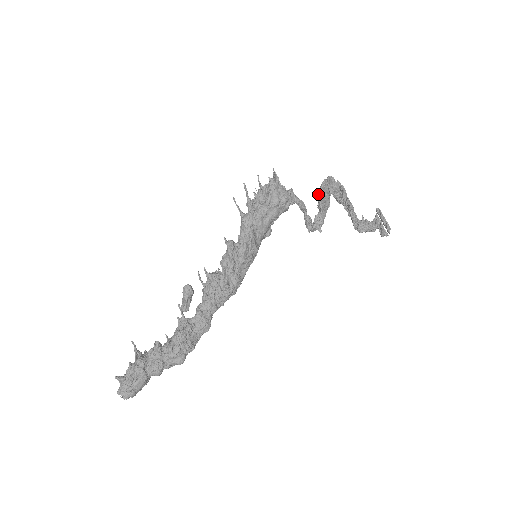
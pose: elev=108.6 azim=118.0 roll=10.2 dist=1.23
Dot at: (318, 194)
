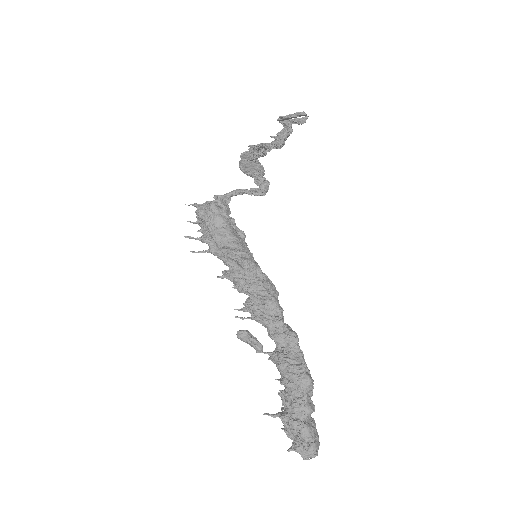
Dot at: occluded
